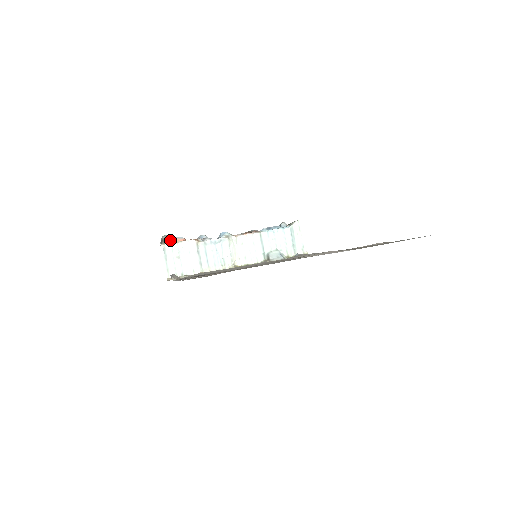
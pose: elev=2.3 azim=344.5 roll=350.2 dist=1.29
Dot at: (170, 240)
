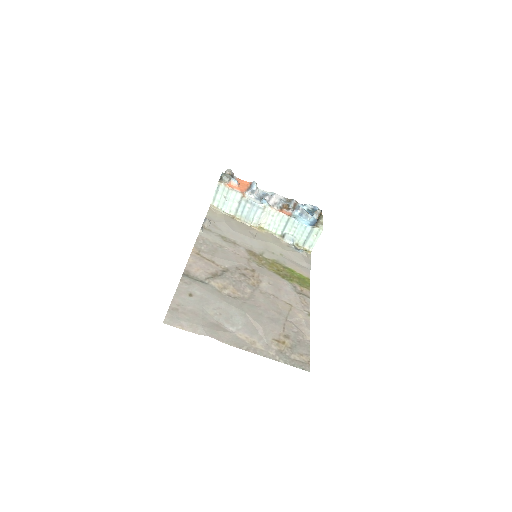
Dot at: (226, 182)
